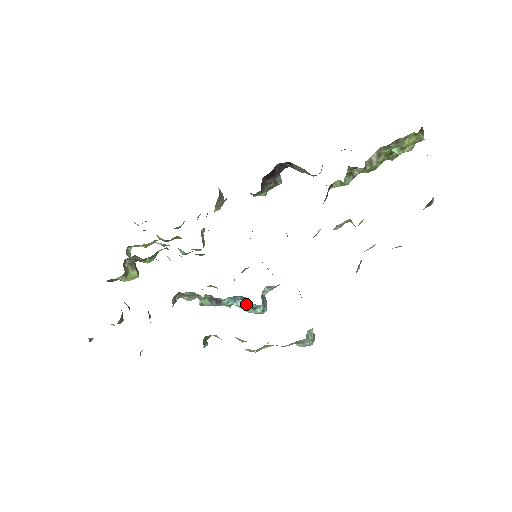
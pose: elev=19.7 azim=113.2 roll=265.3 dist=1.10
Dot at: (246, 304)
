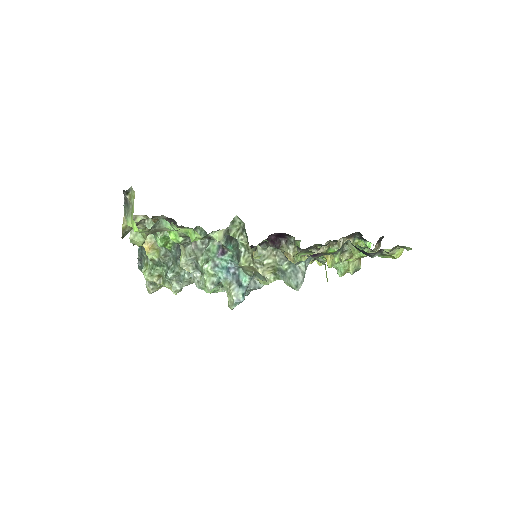
Dot at: (235, 279)
